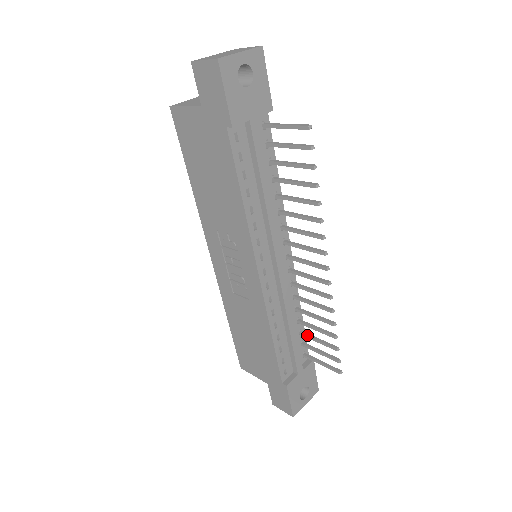
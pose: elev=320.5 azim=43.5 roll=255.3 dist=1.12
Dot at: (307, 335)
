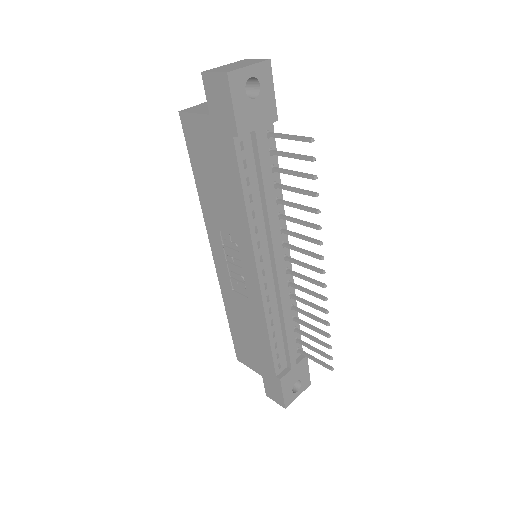
Dot at: (302, 332)
